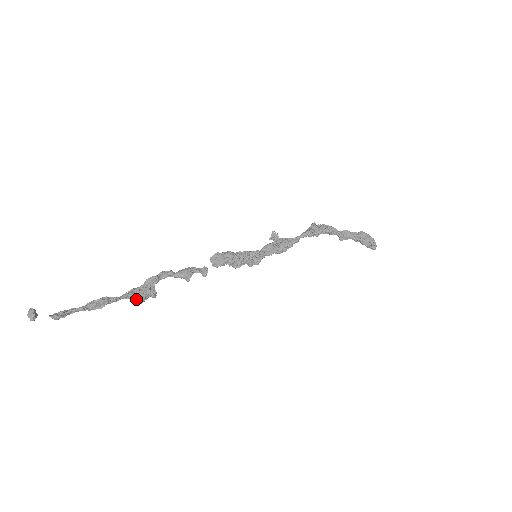
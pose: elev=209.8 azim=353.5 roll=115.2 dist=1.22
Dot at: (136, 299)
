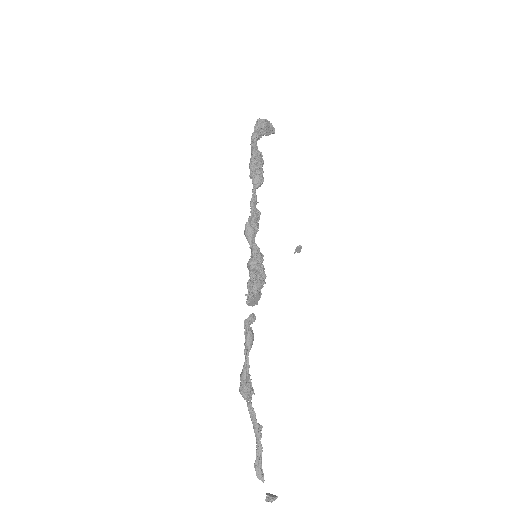
Dot at: (249, 395)
